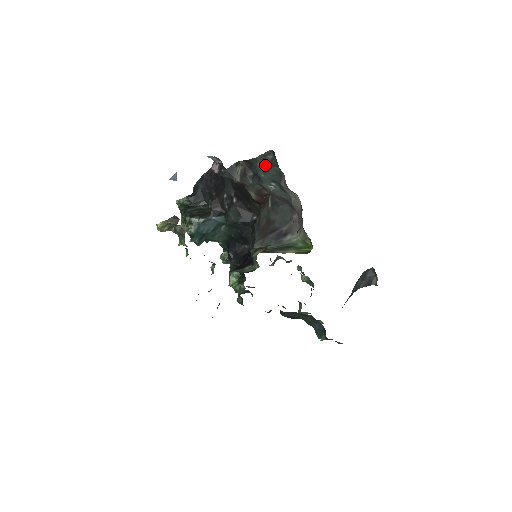
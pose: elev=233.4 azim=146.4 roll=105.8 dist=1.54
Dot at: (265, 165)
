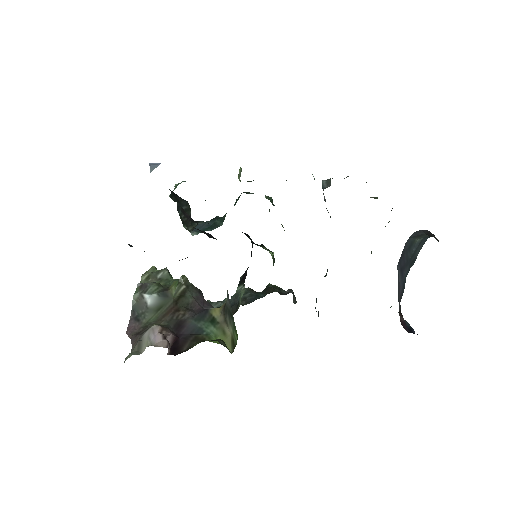
Dot at: occluded
